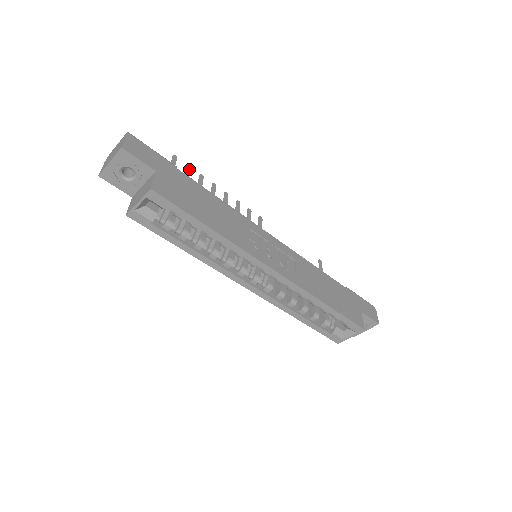
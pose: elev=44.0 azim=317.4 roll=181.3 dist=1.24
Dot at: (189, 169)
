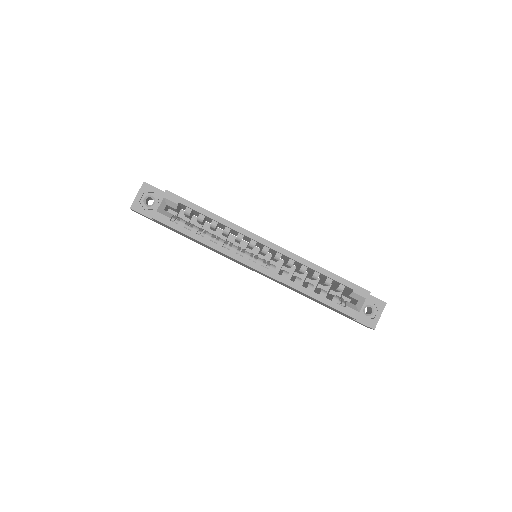
Dot at: occluded
